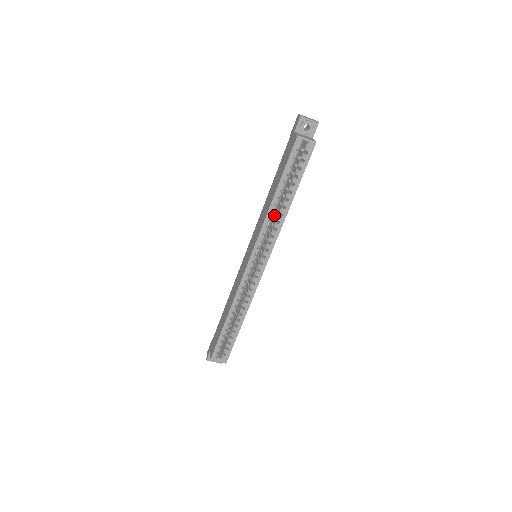
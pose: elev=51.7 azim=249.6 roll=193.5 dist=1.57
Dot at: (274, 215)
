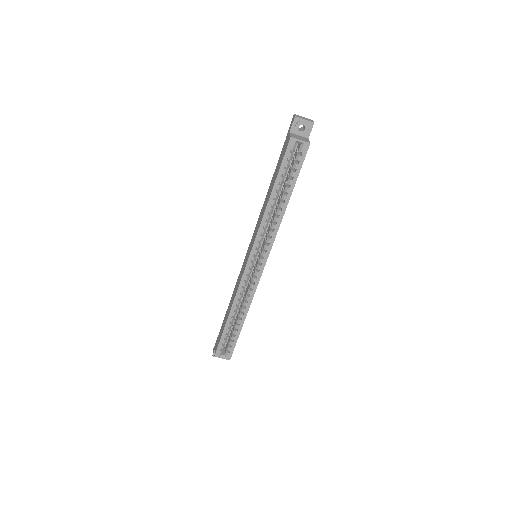
Dot at: (272, 216)
